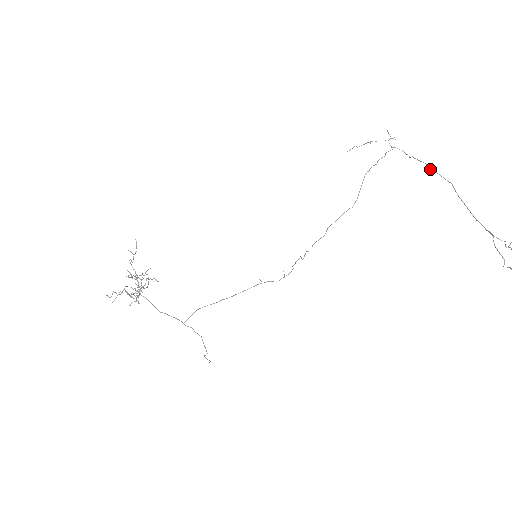
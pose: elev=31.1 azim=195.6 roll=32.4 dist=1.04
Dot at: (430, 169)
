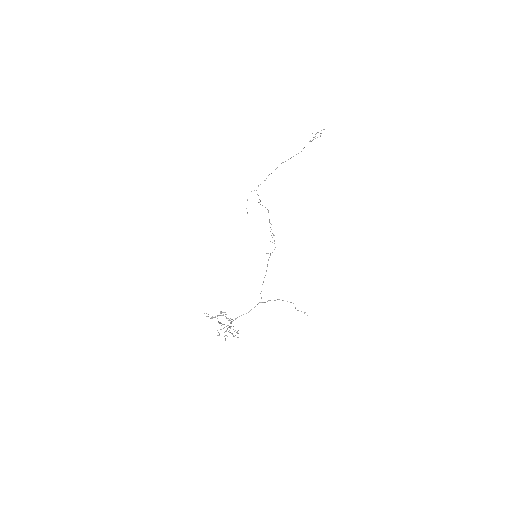
Dot at: occluded
